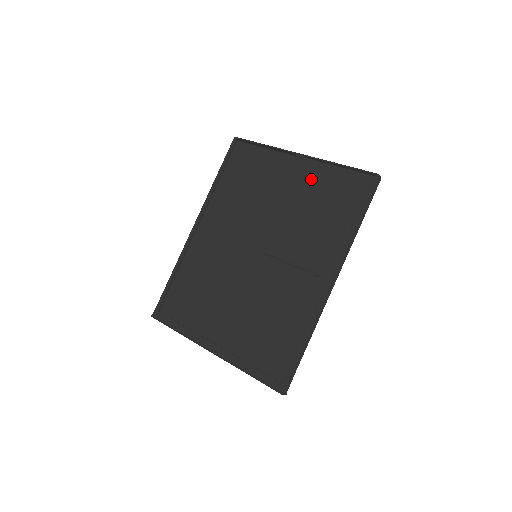
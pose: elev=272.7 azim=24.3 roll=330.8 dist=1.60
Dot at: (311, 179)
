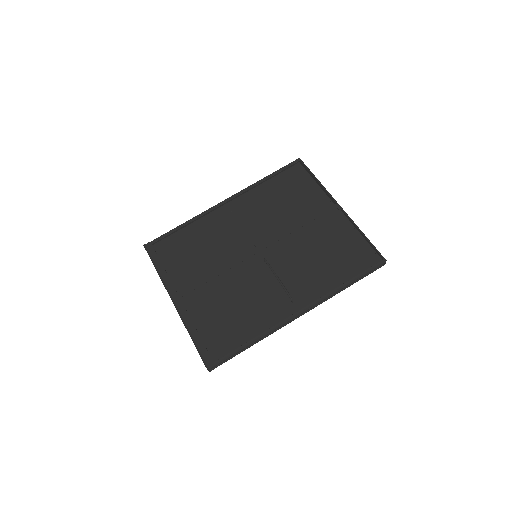
Dot at: (335, 229)
